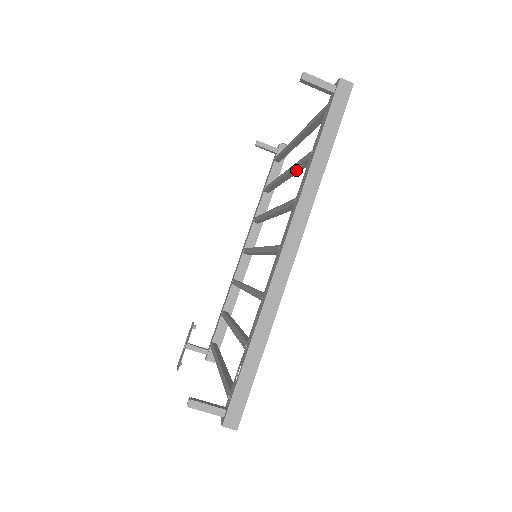
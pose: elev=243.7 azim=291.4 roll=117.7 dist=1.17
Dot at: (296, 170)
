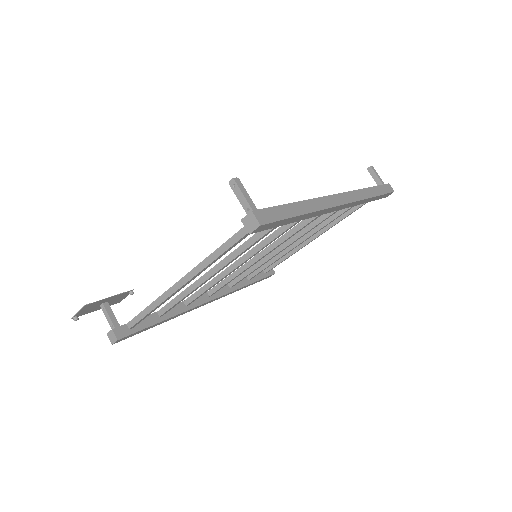
Dot at: (326, 221)
